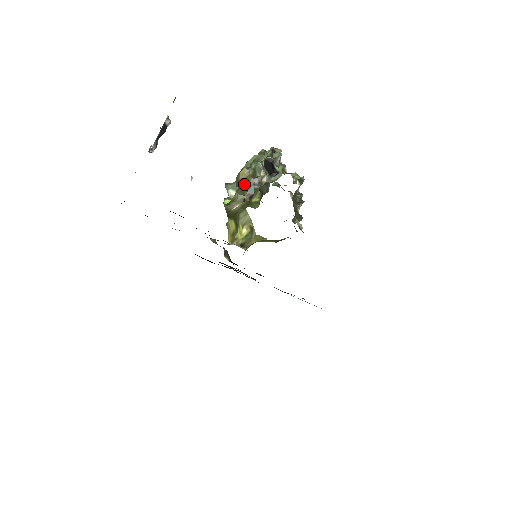
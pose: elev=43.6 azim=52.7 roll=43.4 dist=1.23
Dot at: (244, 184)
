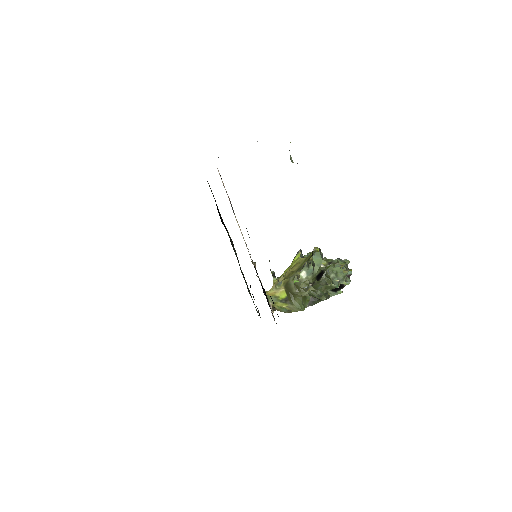
Dot at: (319, 299)
